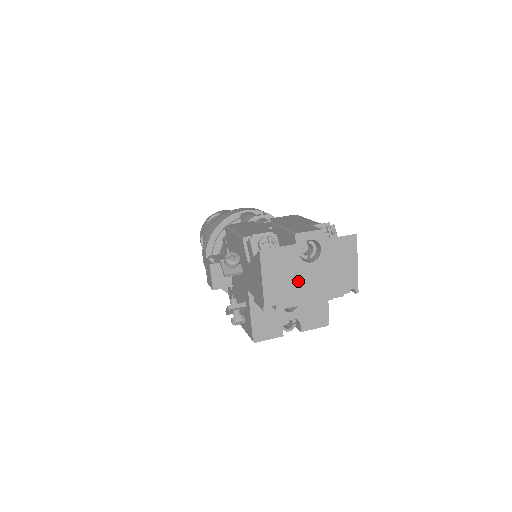
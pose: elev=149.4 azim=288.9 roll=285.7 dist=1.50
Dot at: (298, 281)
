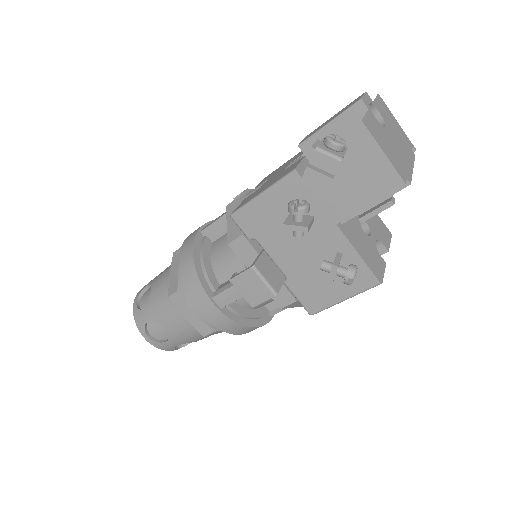
Dot at: (395, 148)
